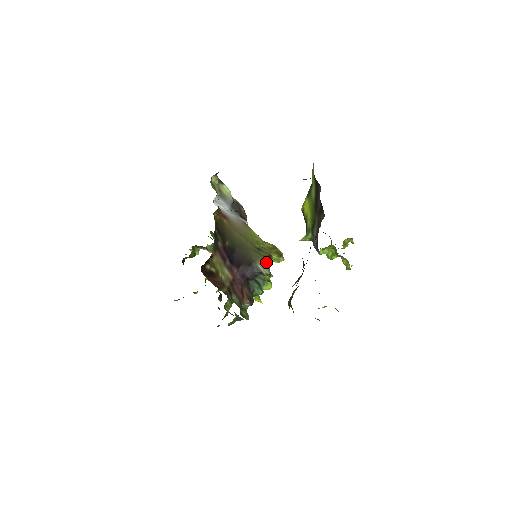
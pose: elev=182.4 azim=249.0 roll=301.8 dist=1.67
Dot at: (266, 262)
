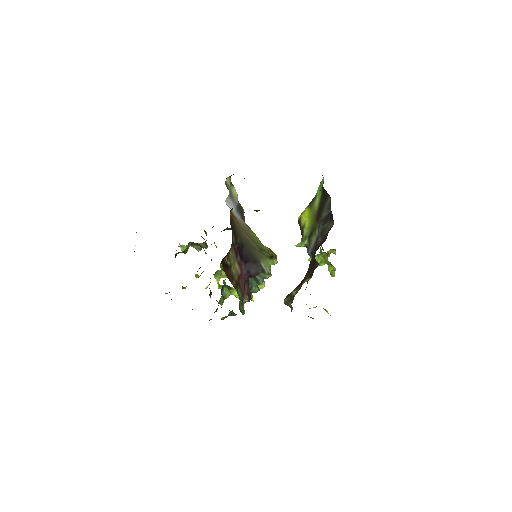
Dot at: (268, 262)
